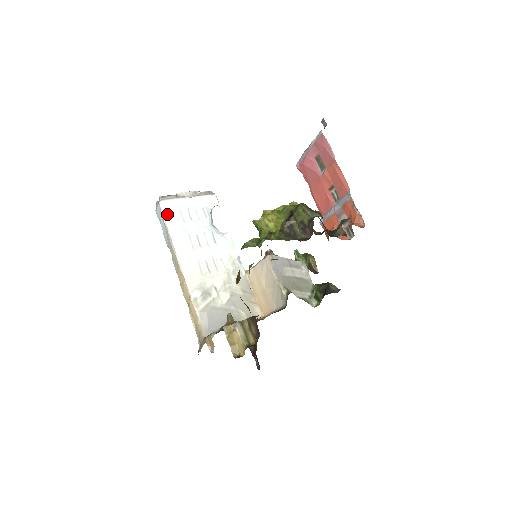
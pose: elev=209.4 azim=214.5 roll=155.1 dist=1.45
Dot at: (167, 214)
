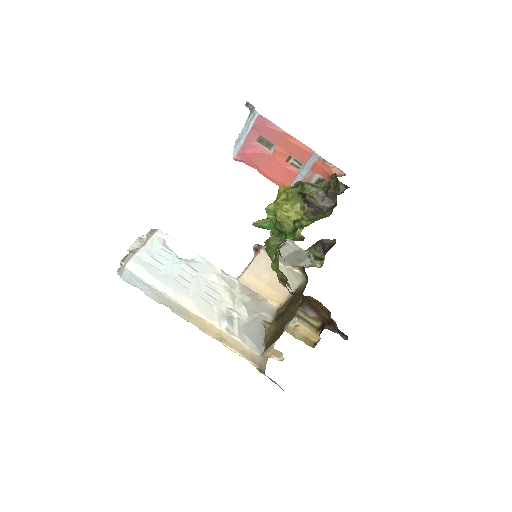
Dot at: (141, 273)
